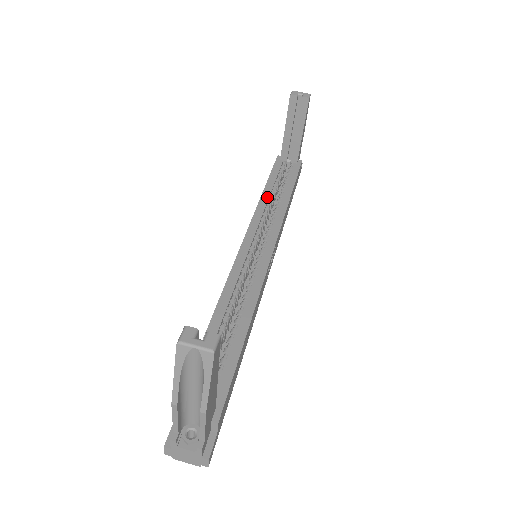
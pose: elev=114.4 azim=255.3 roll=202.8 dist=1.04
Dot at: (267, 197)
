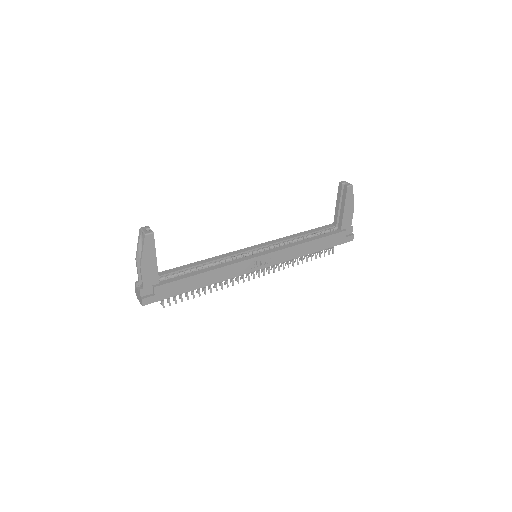
Dot at: (296, 236)
